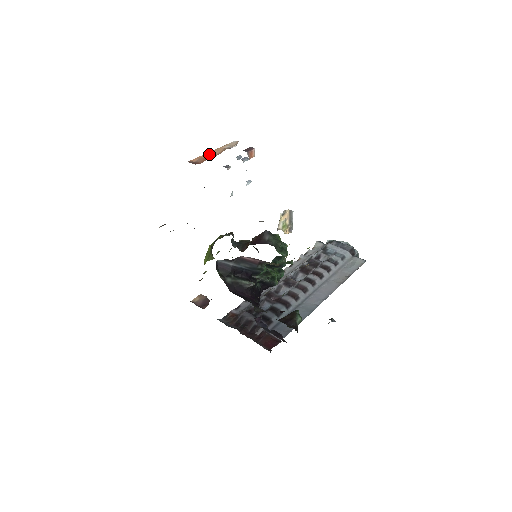
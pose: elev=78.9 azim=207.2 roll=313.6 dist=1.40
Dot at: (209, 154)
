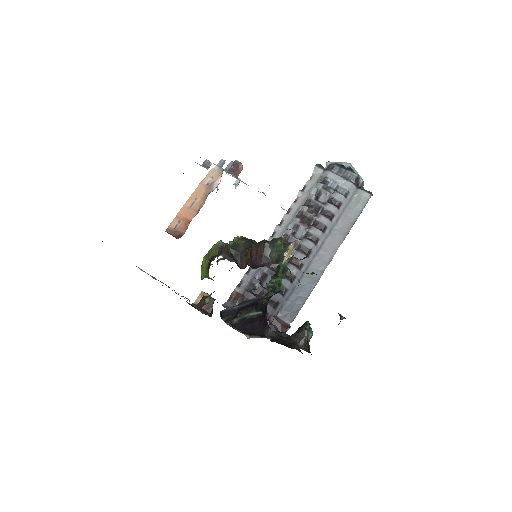
Dot at: (188, 205)
